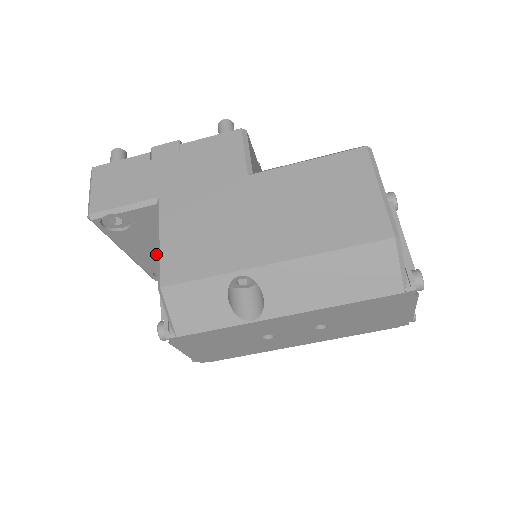
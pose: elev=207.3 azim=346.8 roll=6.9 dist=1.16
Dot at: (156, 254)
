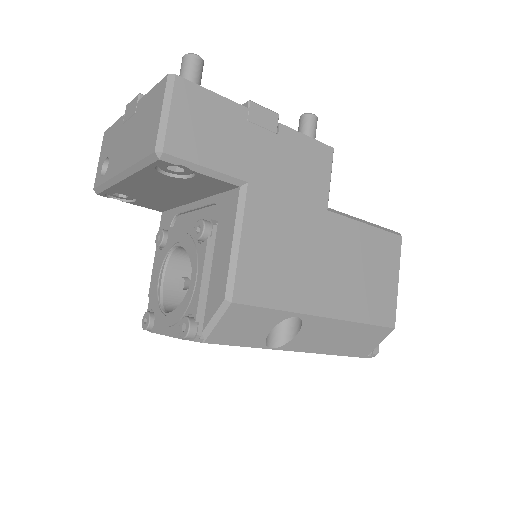
Dot at: (149, 191)
